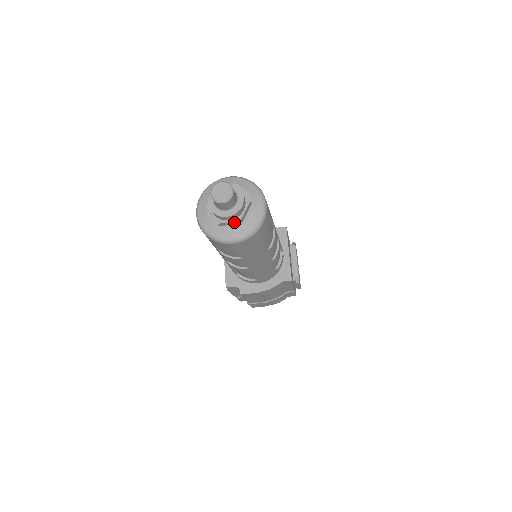
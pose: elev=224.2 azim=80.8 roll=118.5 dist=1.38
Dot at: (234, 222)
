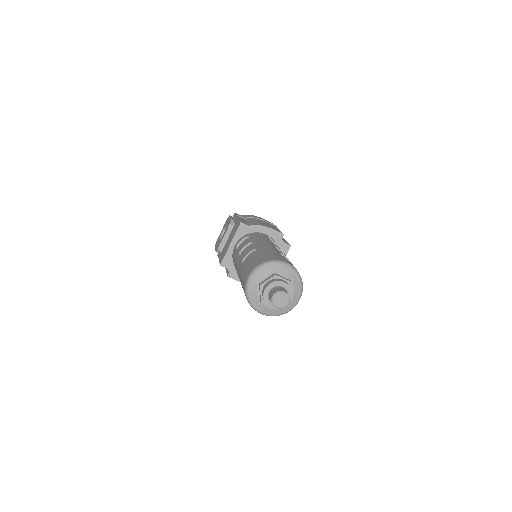
Dot at: occluded
